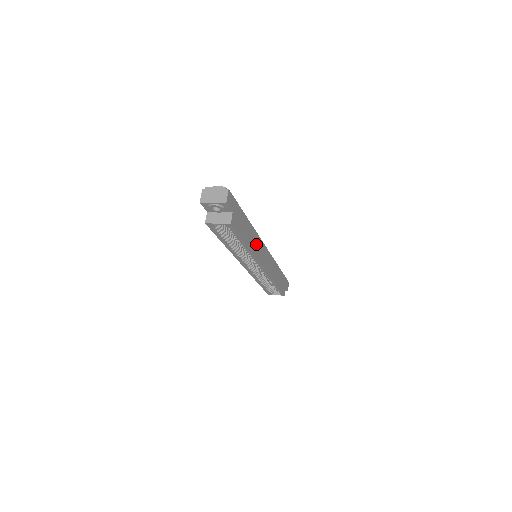
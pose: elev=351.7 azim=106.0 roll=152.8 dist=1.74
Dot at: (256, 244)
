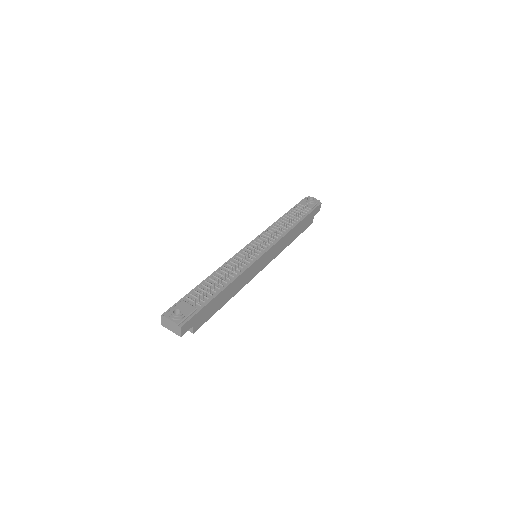
Dot at: (243, 279)
